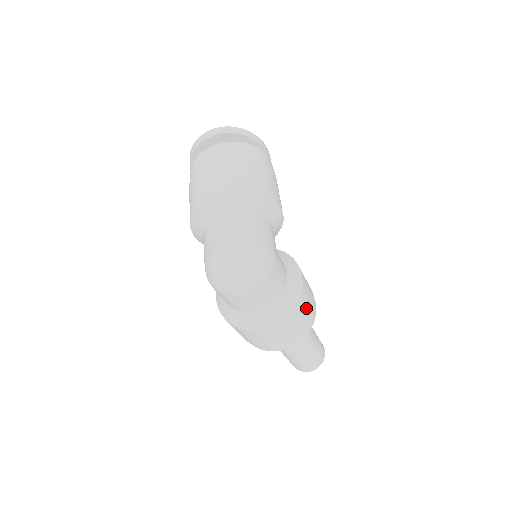
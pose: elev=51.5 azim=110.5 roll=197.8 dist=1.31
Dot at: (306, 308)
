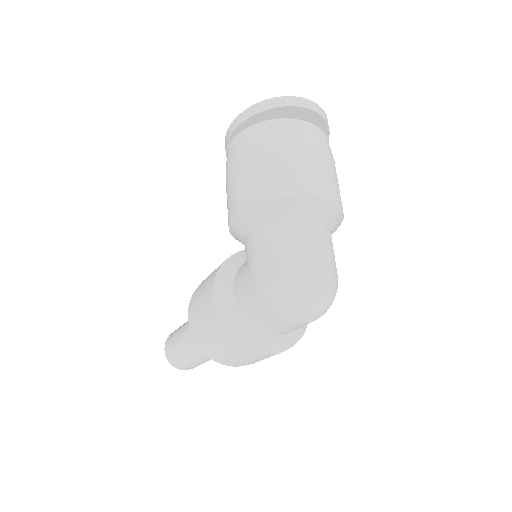
Dot at: occluded
